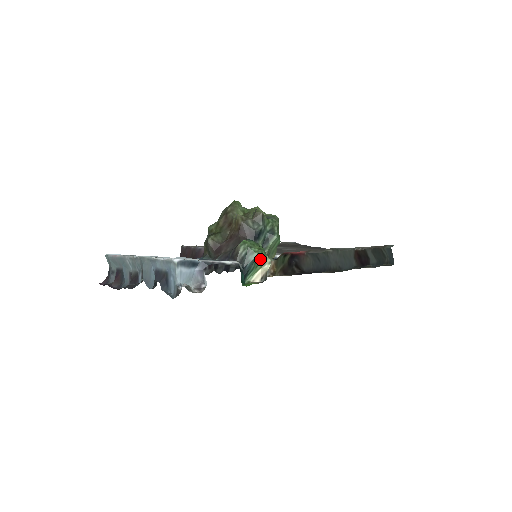
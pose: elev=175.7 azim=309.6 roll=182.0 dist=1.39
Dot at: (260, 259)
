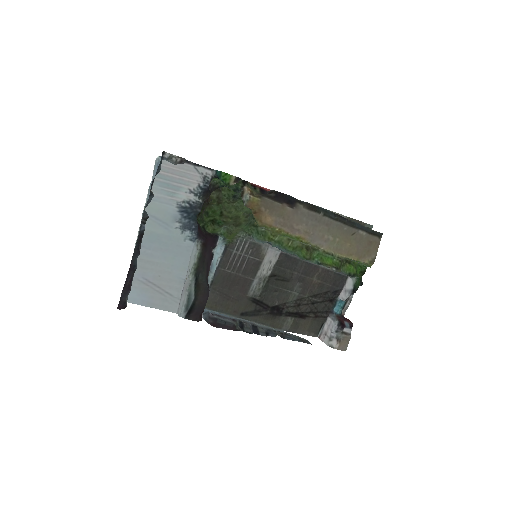
Dot at: occluded
